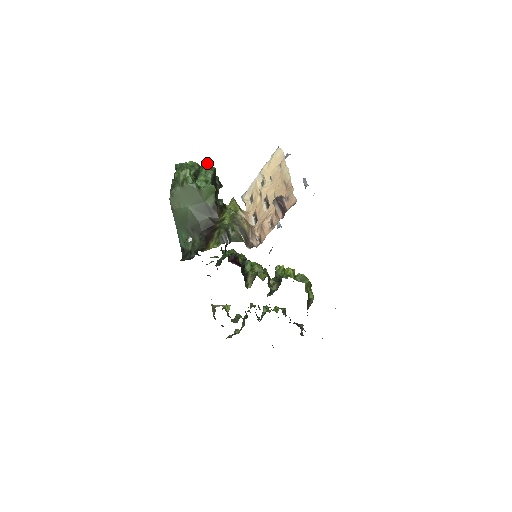
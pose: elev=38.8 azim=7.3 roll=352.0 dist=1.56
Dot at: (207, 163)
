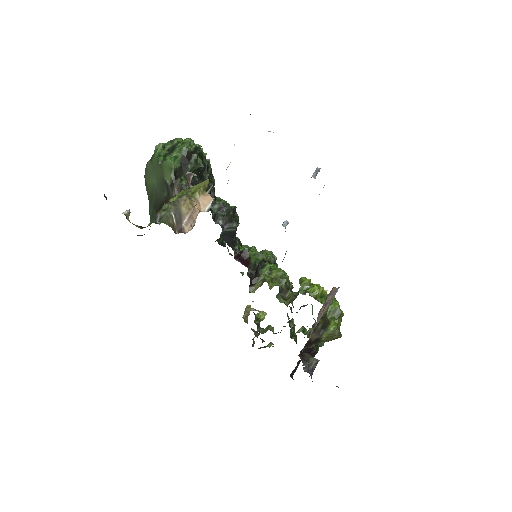
Dot at: (189, 139)
